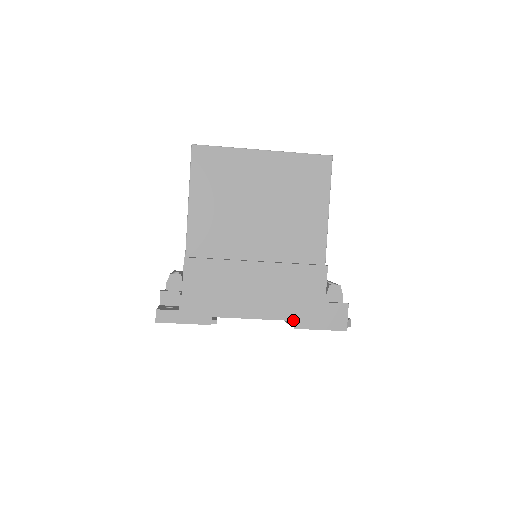
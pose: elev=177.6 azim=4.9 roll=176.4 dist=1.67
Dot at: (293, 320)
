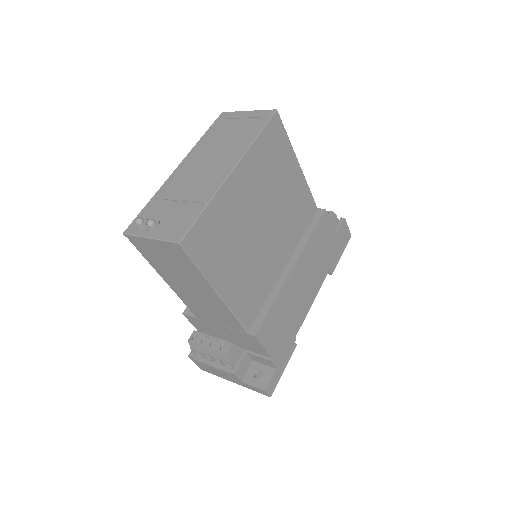
Dot at: occluded
